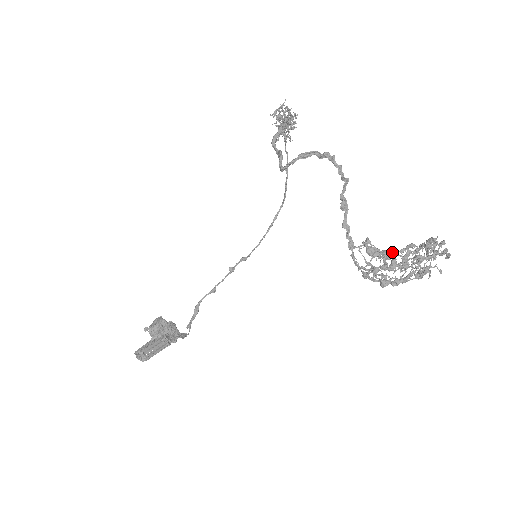
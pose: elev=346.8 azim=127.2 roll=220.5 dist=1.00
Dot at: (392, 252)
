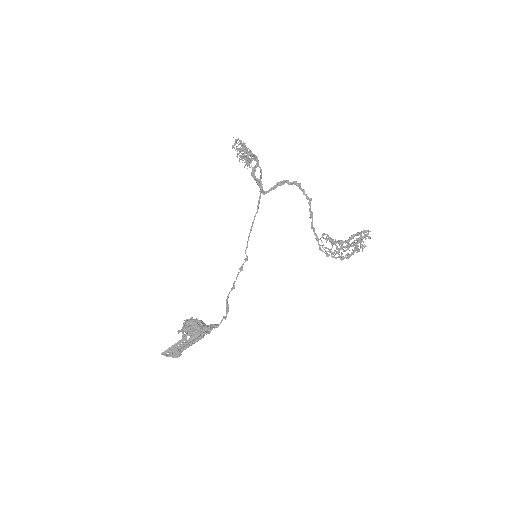
Dot at: occluded
